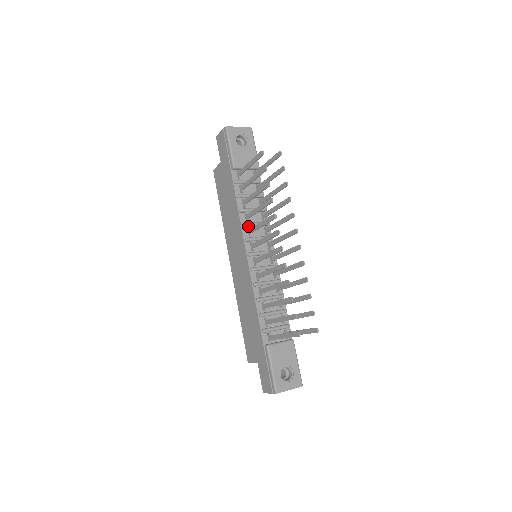
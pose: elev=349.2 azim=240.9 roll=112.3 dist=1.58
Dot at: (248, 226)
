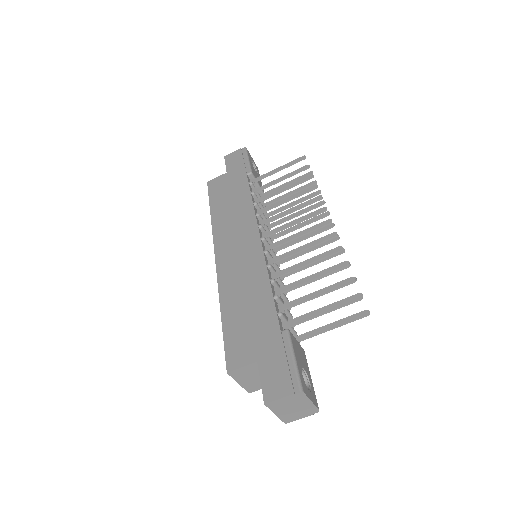
Dot at: (260, 219)
